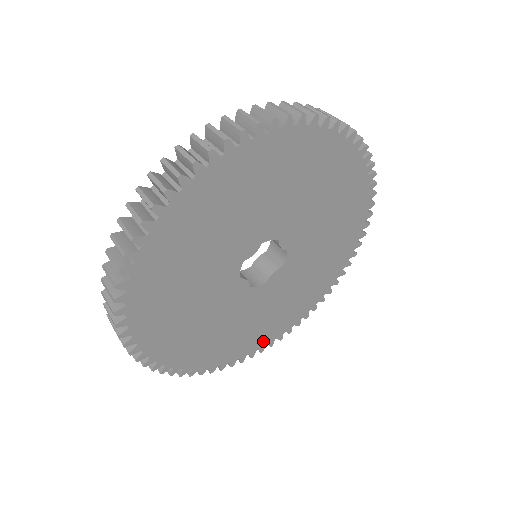
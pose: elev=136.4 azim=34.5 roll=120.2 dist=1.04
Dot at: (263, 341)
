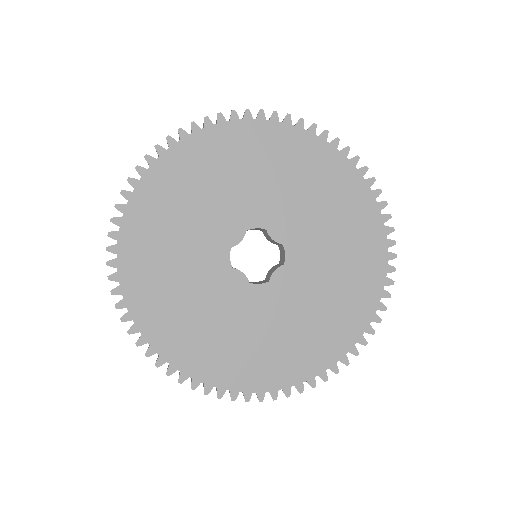
Dot at: (297, 373)
